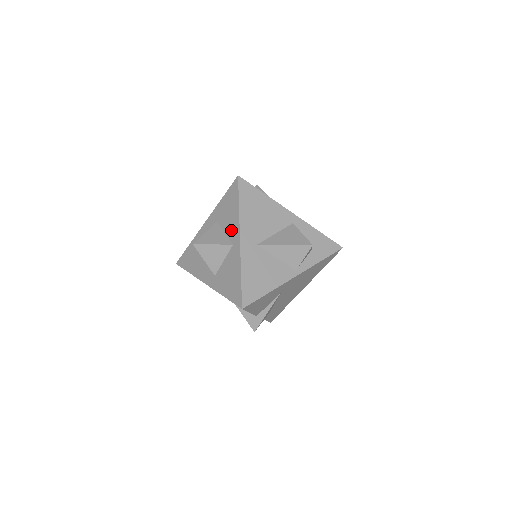
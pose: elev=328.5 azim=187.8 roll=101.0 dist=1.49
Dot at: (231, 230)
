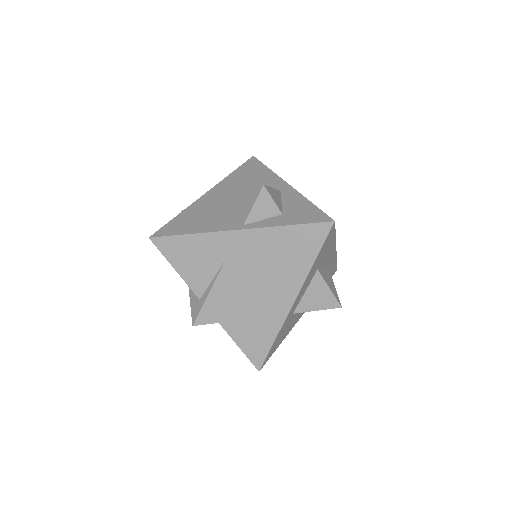
Dot at: occluded
